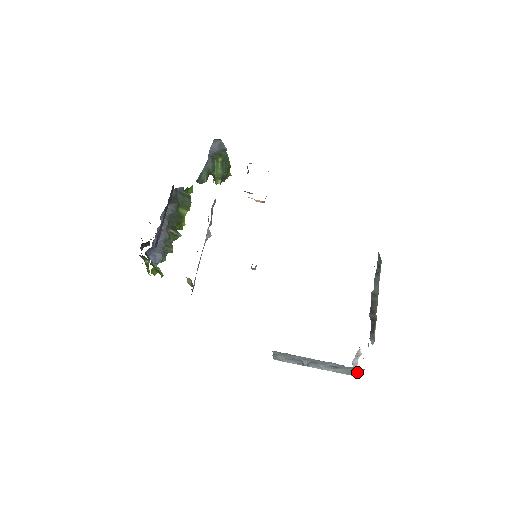
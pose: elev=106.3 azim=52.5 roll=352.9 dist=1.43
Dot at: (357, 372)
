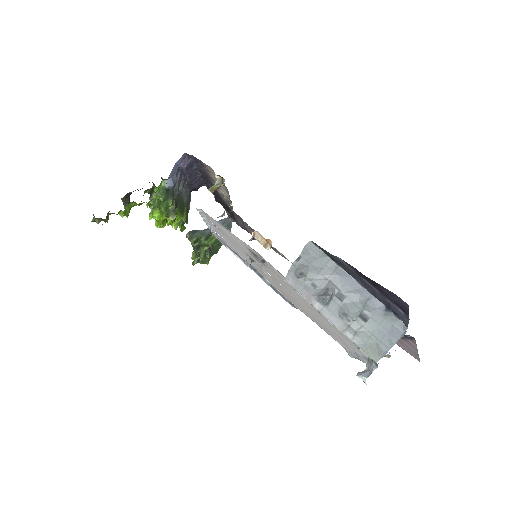
Dot at: (385, 347)
